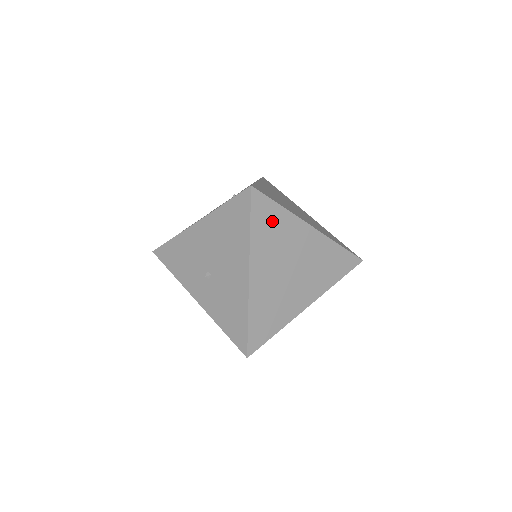
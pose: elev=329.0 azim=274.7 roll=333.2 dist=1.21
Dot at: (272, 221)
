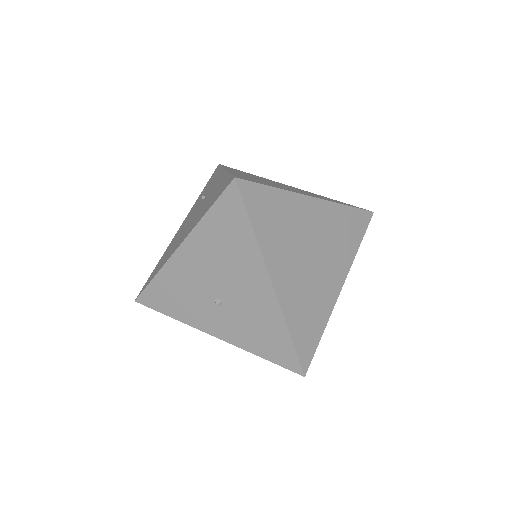
Dot at: (272, 210)
